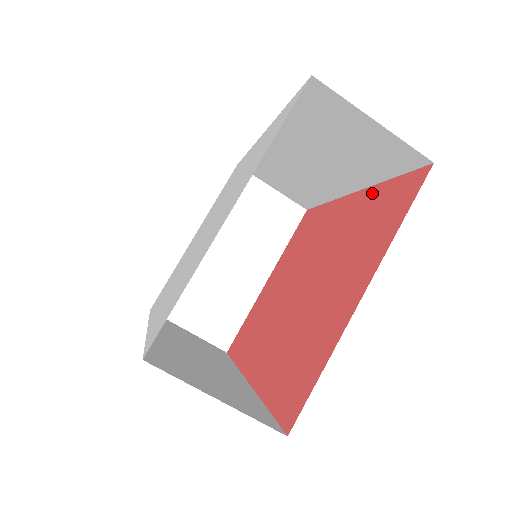
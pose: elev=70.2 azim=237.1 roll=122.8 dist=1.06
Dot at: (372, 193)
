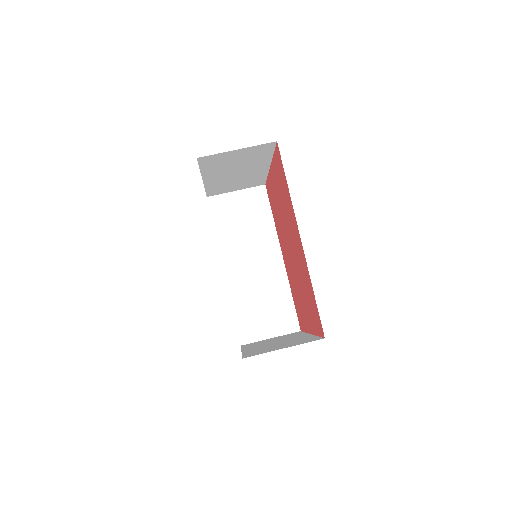
Dot at: (276, 227)
